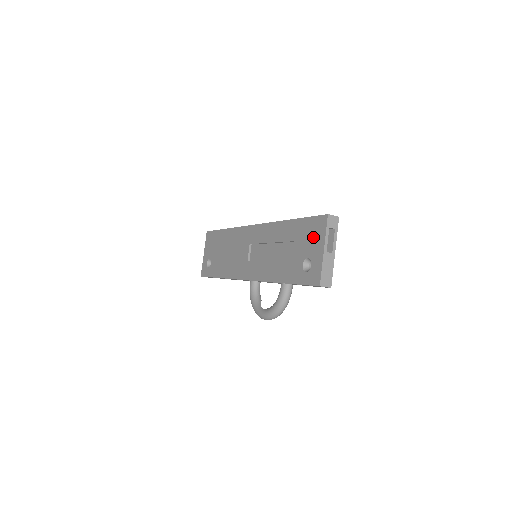
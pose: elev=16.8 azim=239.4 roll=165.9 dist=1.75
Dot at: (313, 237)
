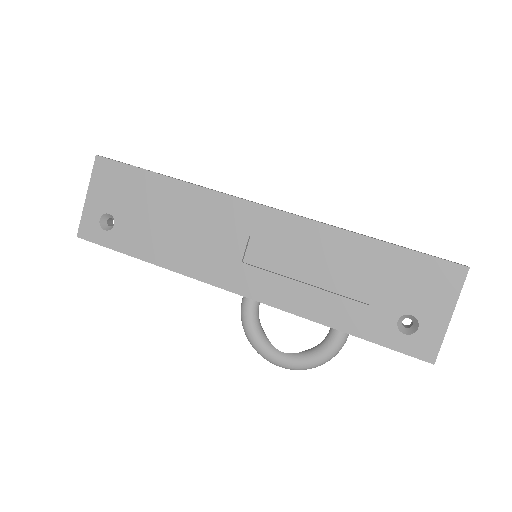
Dot at: (430, 289)
